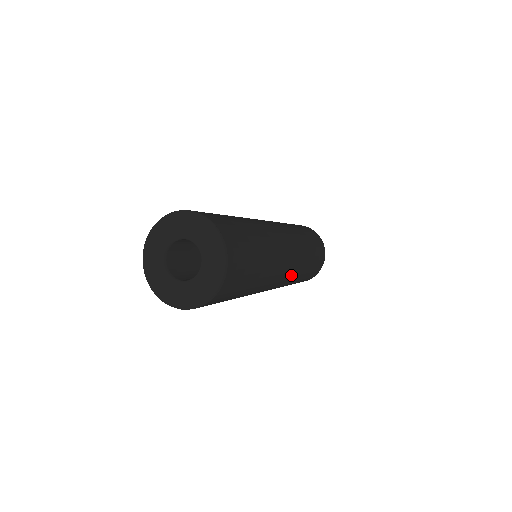
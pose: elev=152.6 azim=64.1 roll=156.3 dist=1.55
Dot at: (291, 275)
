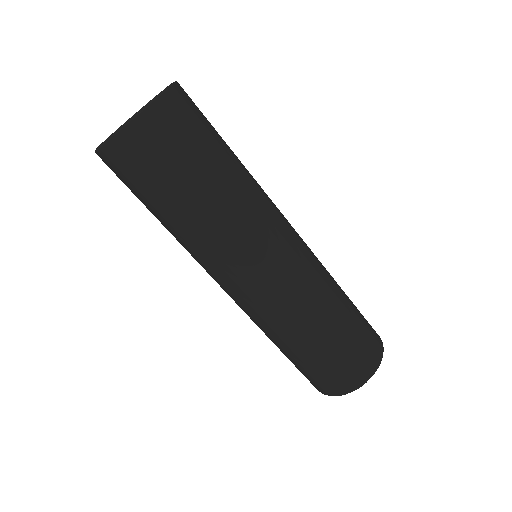
Dot at: (287, 289)
